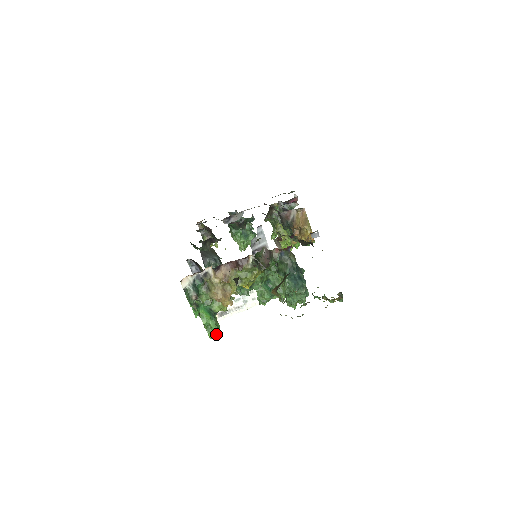
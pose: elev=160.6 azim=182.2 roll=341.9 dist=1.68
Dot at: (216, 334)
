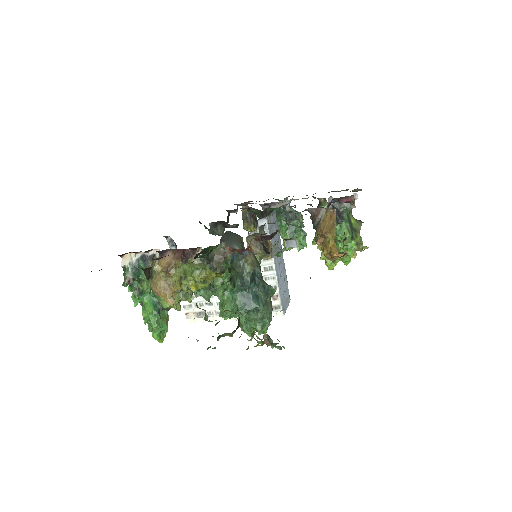
Dot at: (158, 334)
